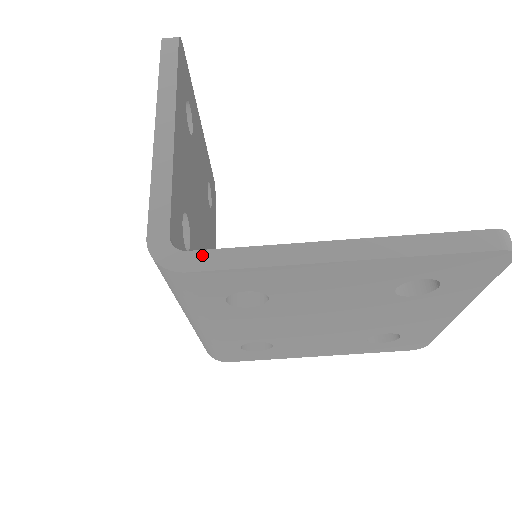
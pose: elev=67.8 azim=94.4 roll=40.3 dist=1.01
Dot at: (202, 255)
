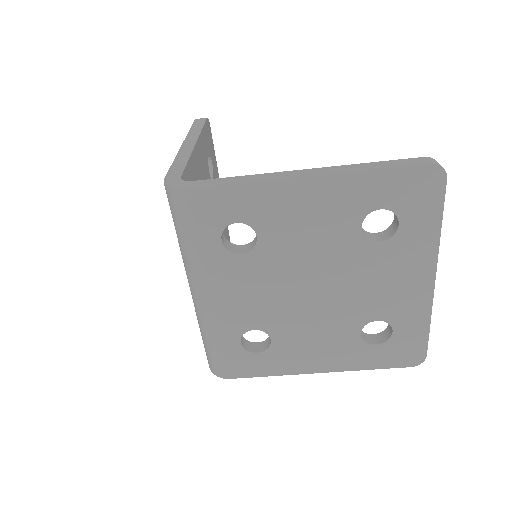
Dot at: (203, 181)
